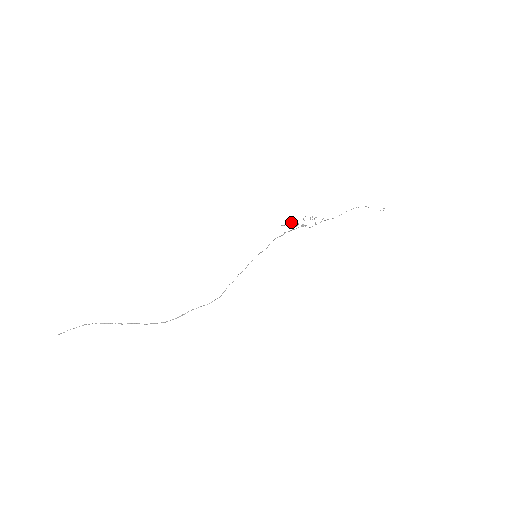
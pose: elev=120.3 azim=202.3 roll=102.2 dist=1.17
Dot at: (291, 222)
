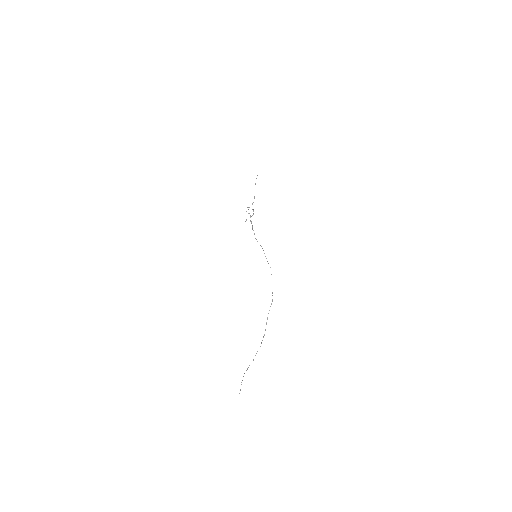
Dot at: occluded
